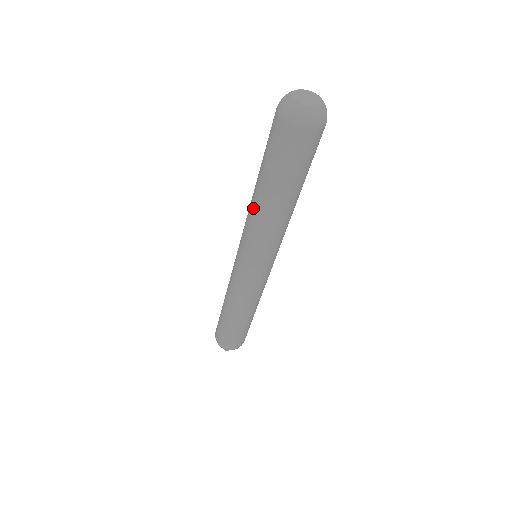
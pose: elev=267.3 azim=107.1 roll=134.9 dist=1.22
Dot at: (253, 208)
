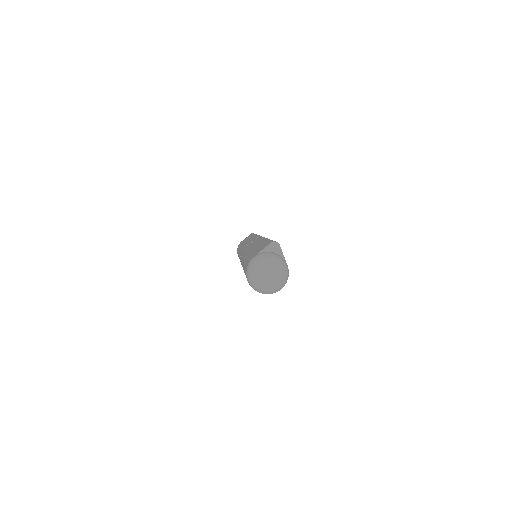
Dot at: occluded
